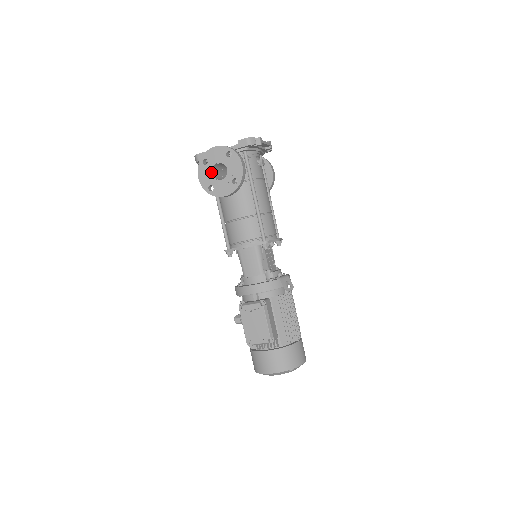
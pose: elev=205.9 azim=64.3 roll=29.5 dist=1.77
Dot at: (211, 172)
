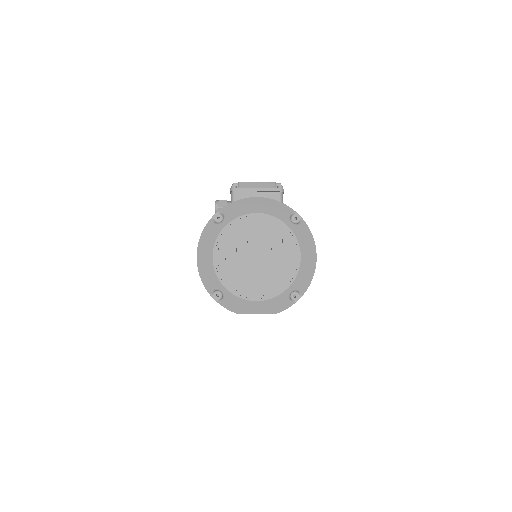
Dot at: occluded
